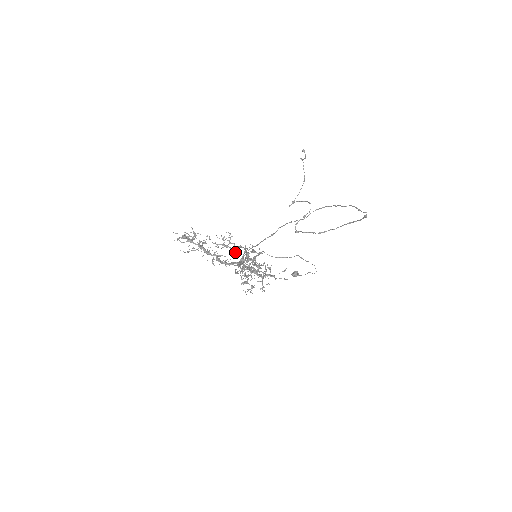
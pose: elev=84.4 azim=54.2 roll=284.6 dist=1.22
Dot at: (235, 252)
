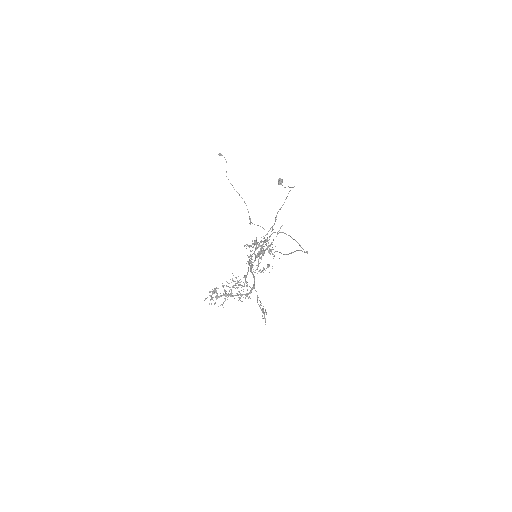
Dot at: occluded
